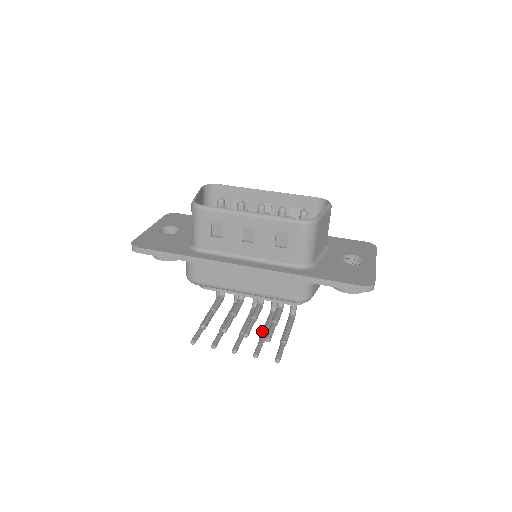
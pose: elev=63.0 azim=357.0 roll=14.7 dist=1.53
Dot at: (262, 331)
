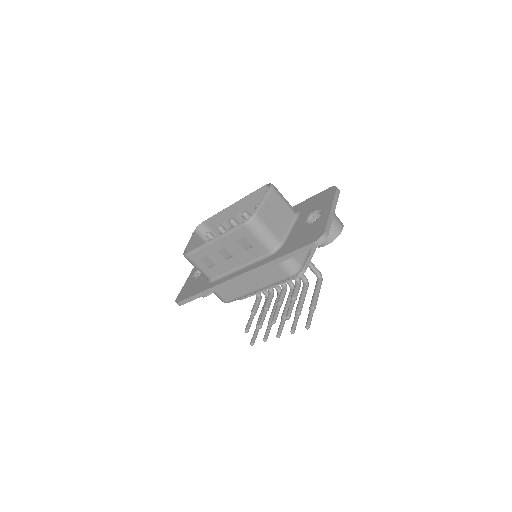
Dot at: (296, 307)
